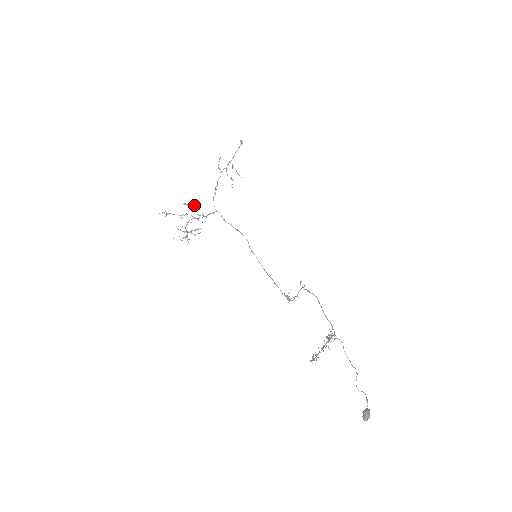
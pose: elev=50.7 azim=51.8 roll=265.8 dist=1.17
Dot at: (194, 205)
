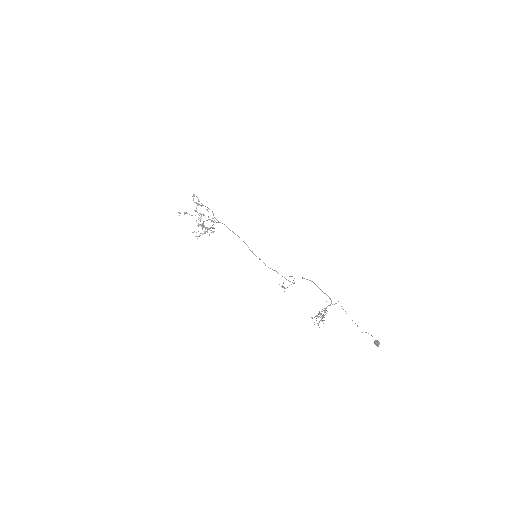
Dot at: (199, 215)
